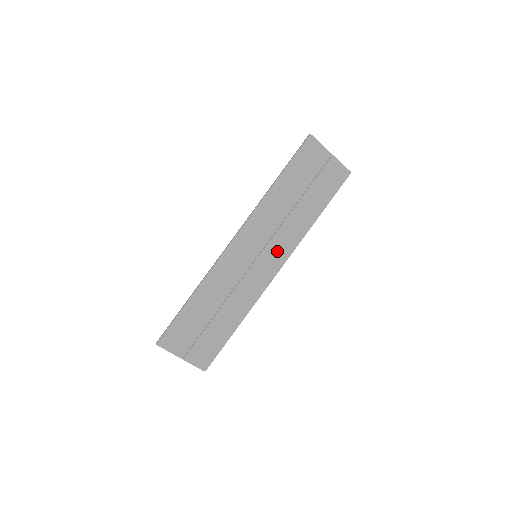
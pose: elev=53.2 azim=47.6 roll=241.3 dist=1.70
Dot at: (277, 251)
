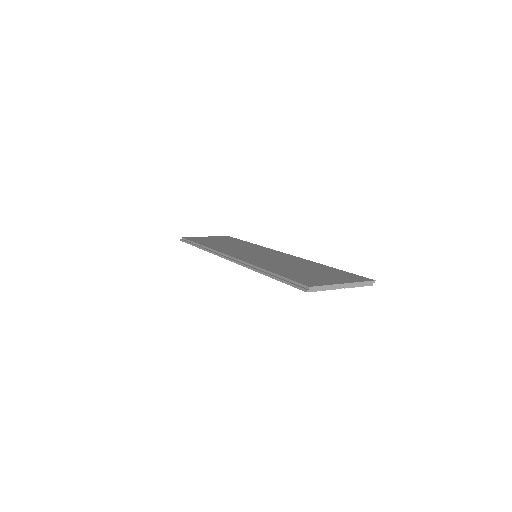
Dot at: occluded
